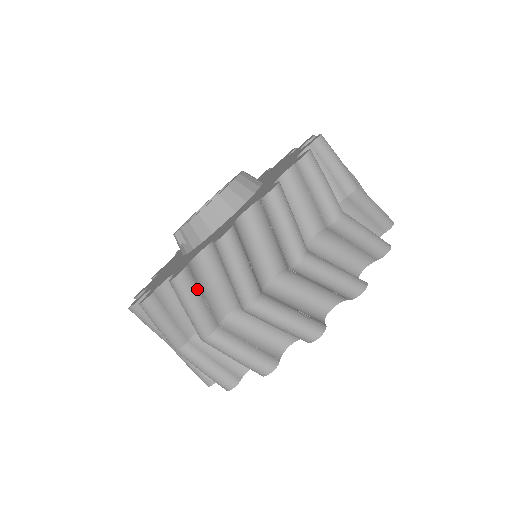
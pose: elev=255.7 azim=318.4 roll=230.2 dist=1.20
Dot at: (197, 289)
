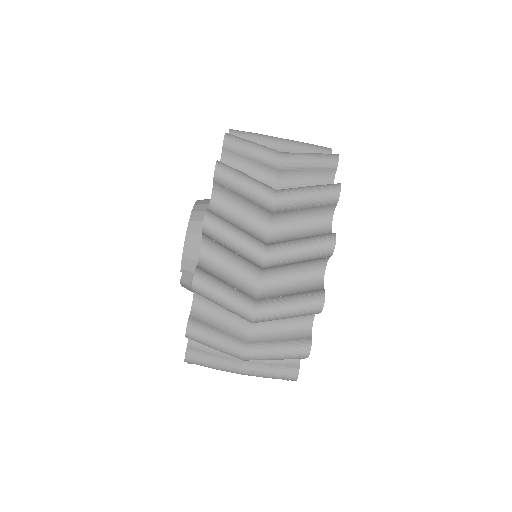
Dot at: (217, 280)
